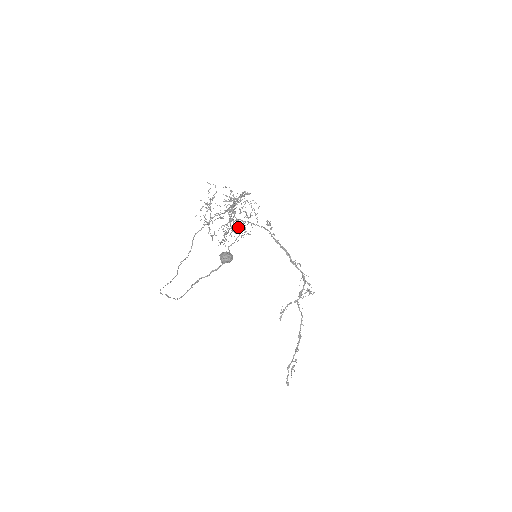
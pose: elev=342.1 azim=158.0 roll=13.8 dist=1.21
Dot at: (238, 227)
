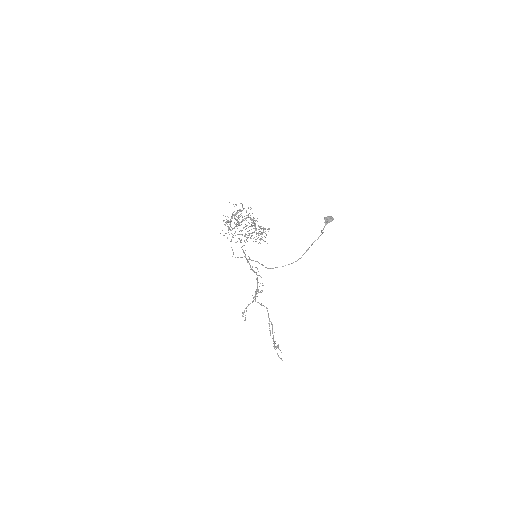
Dot at: (259, 229)
